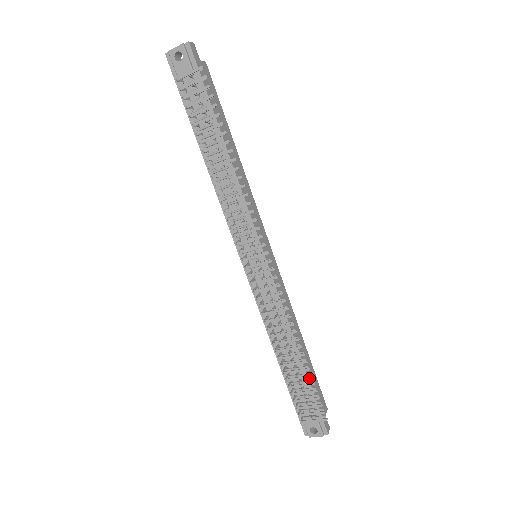
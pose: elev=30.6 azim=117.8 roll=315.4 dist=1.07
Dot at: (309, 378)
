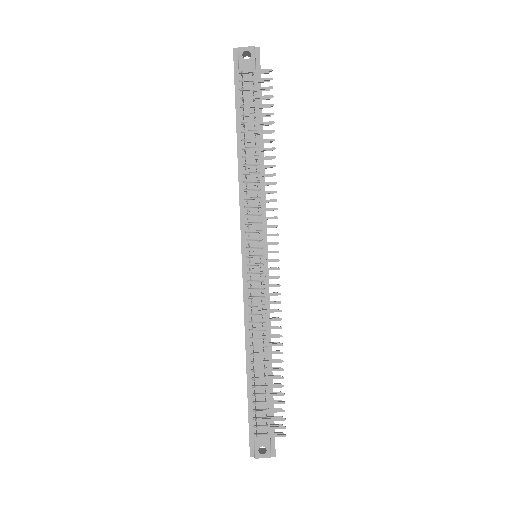
Dot at: occluded
